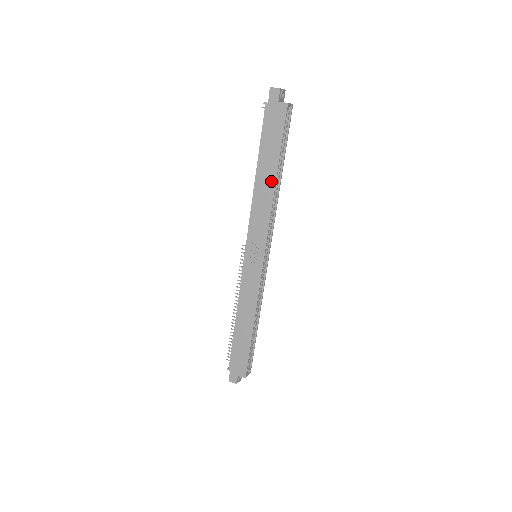
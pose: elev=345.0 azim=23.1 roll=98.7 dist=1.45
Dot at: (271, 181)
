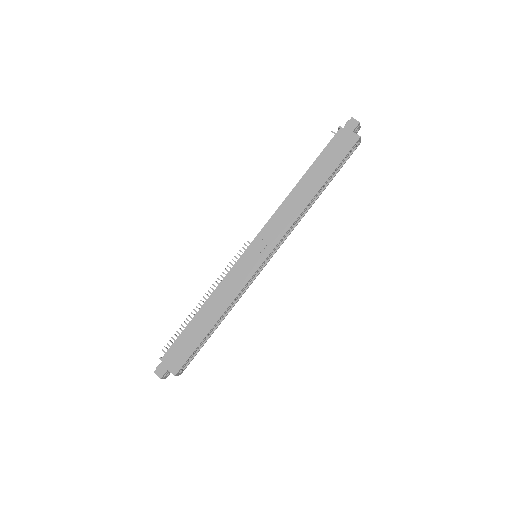
Dot at: (311, 193)
